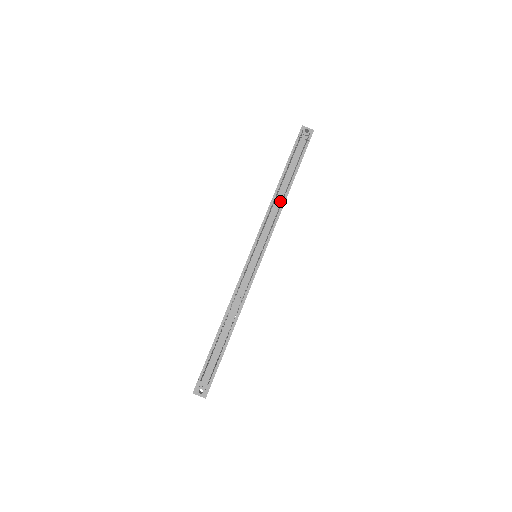
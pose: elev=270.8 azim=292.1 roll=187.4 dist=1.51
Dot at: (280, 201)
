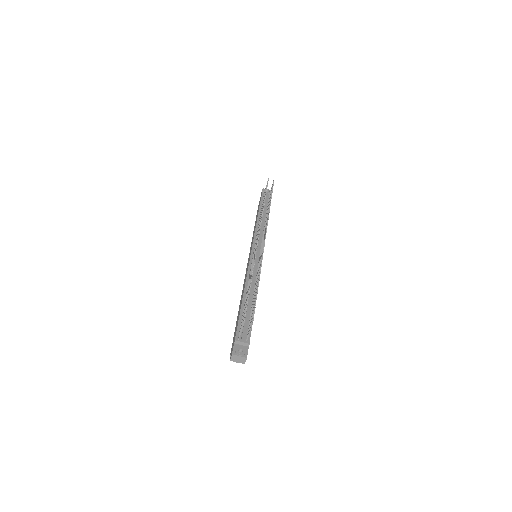
Dot at: (263, 223)
